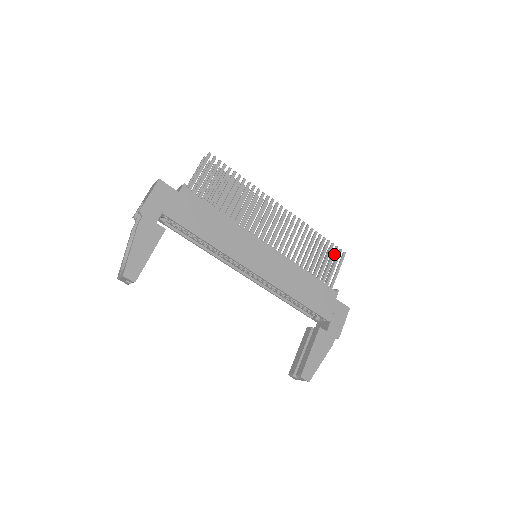
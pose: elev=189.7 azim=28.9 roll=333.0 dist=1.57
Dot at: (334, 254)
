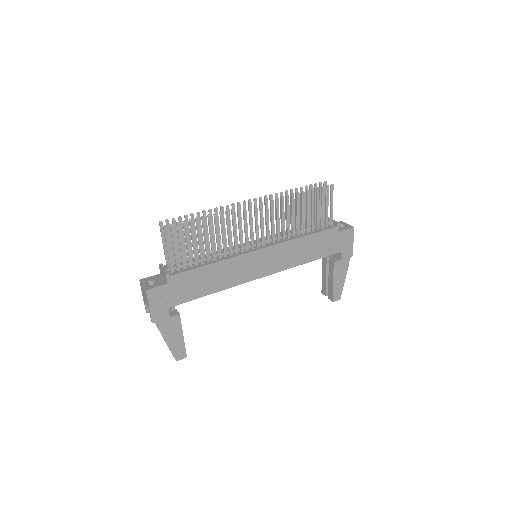
Dot at: (323, 196)
